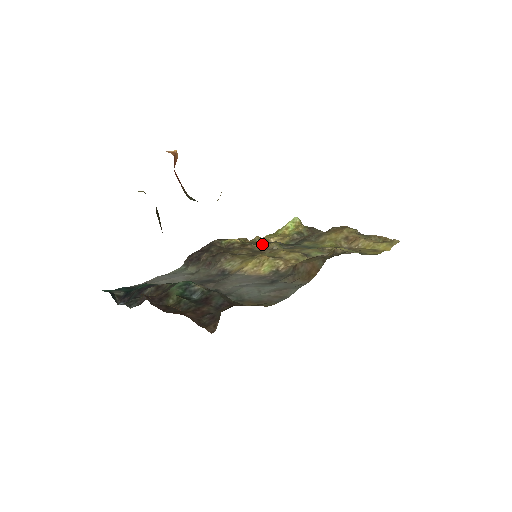
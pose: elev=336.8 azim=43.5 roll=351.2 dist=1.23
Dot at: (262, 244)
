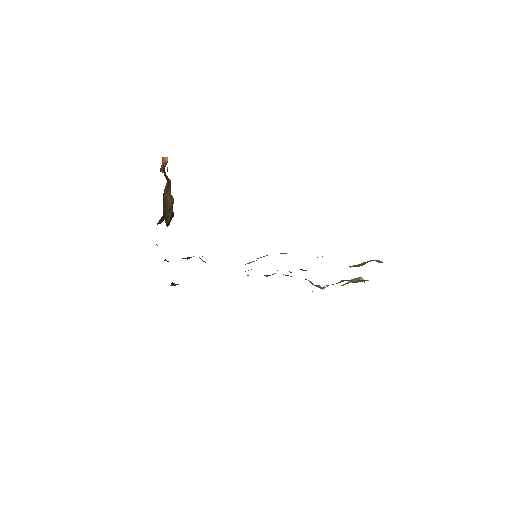
Dot at: occluded
